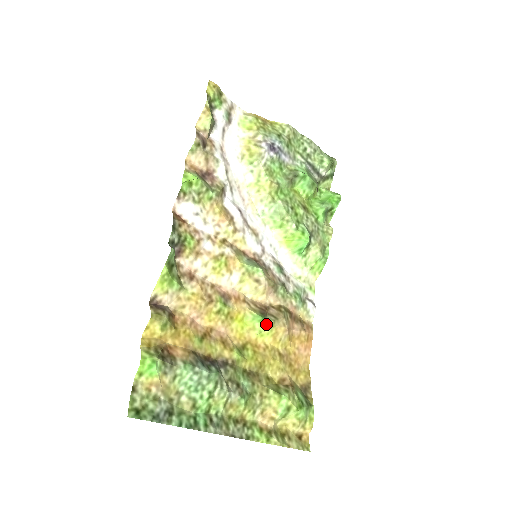
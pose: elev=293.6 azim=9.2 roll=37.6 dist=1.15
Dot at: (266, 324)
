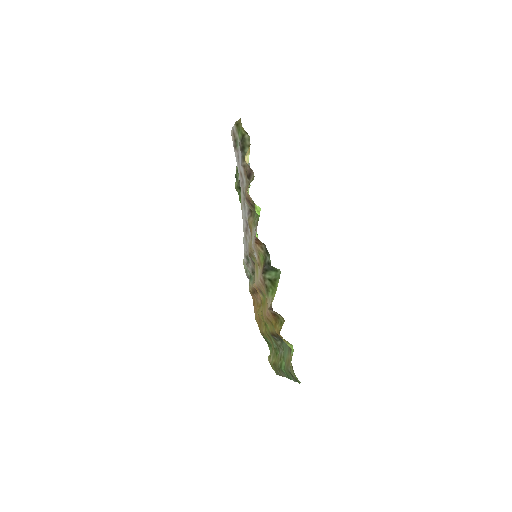
Dot at: occluded
